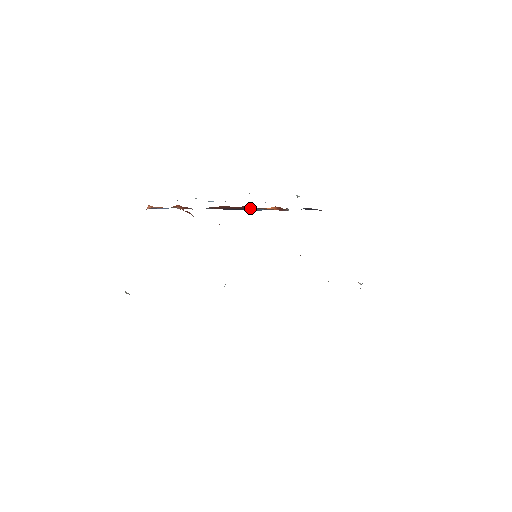
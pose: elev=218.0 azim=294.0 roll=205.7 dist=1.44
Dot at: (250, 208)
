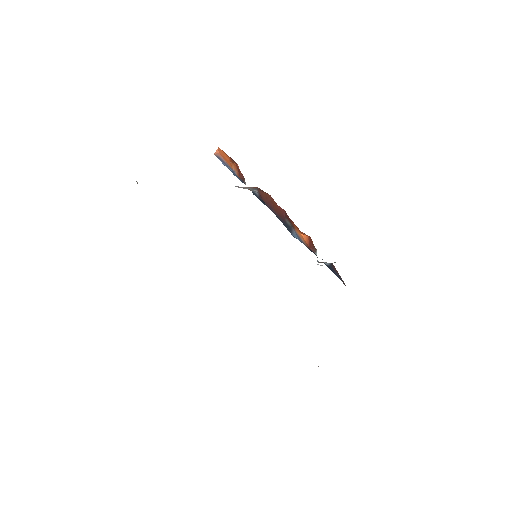
Dot at: (287, 215)
